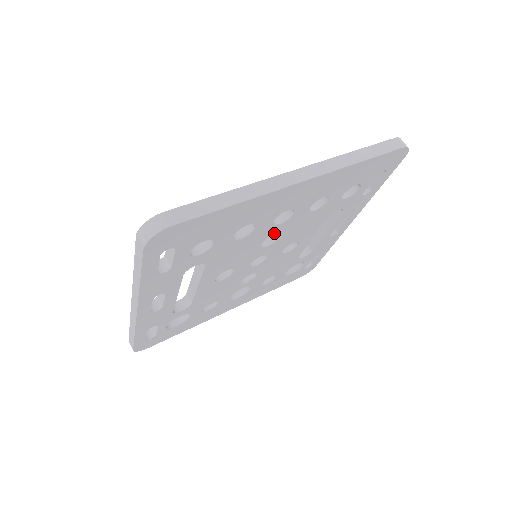
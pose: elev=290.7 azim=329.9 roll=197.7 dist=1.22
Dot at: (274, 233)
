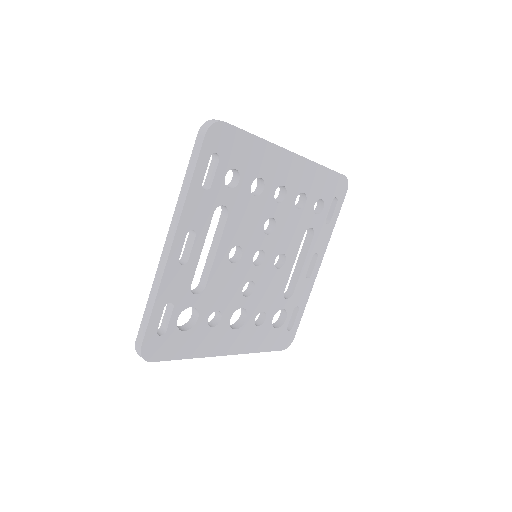
Dot at: (273, 216)
